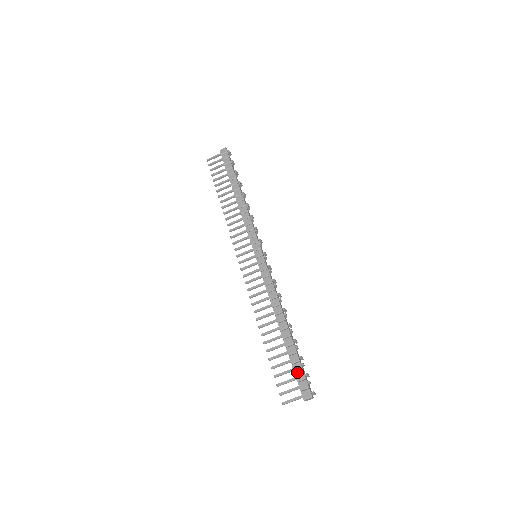
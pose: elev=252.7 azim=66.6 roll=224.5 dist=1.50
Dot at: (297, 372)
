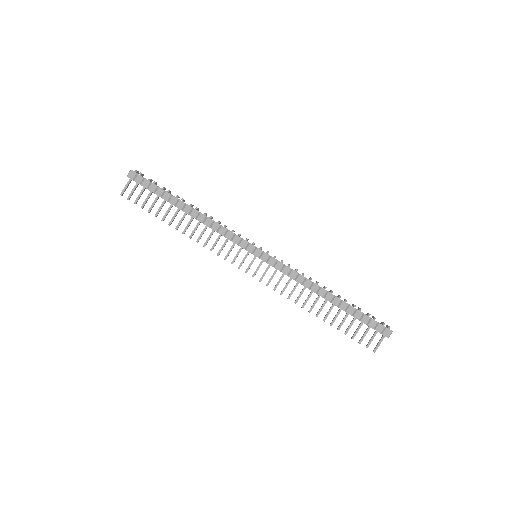
Dot at: (368, 323)
